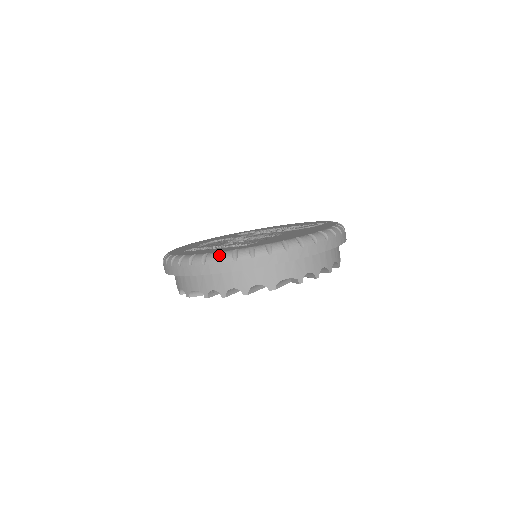
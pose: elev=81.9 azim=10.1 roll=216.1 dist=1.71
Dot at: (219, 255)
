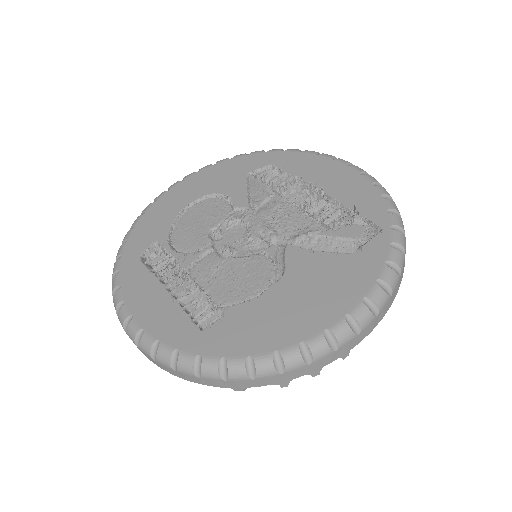
Dot at: (155, 348)
